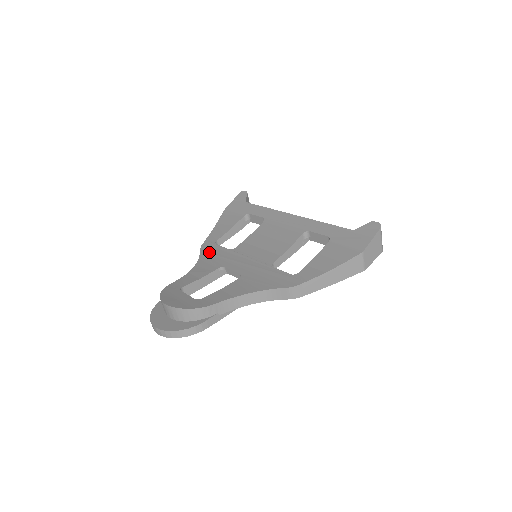
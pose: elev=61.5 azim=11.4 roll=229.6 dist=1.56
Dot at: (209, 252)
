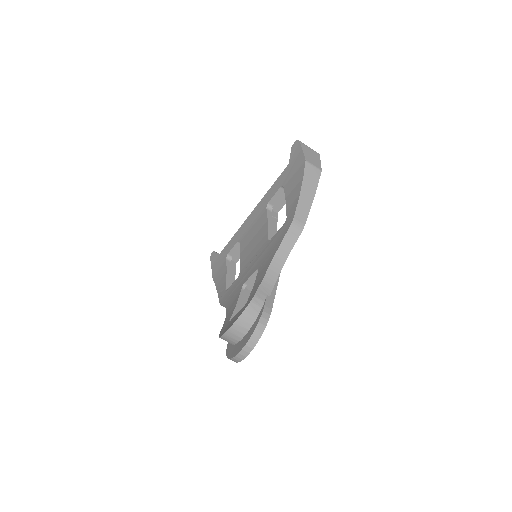
Dot at: (227, 297)
